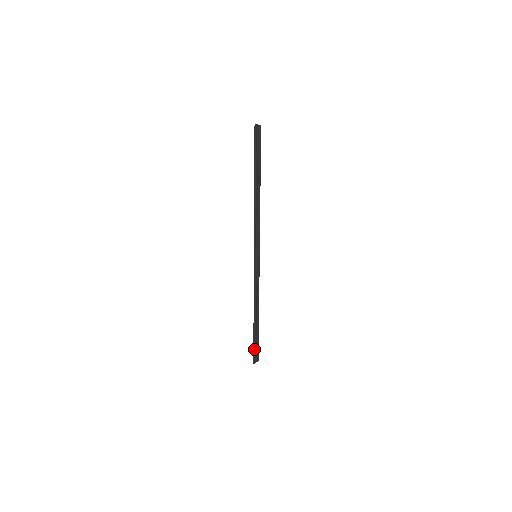
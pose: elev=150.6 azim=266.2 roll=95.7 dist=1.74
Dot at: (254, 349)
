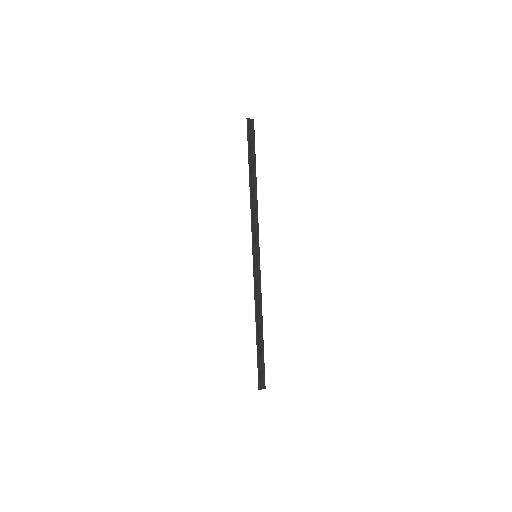
Dot at: (258, 370)
